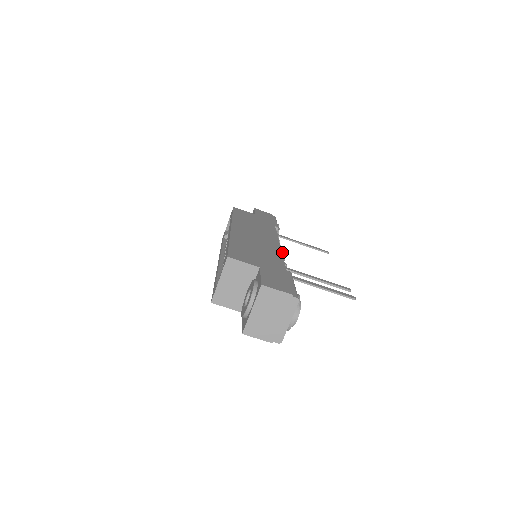
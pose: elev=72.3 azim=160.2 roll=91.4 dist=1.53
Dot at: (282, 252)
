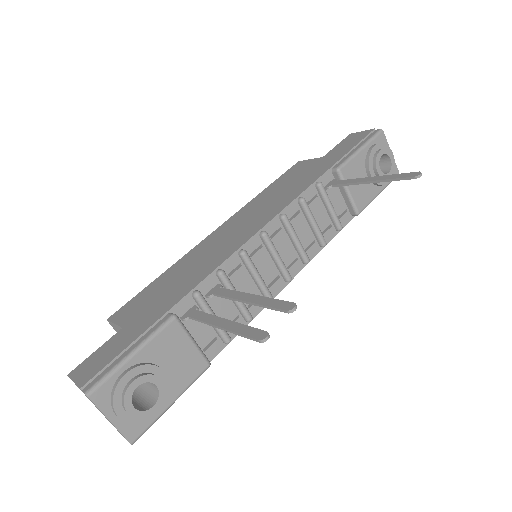
Dot at: (240, 253)
